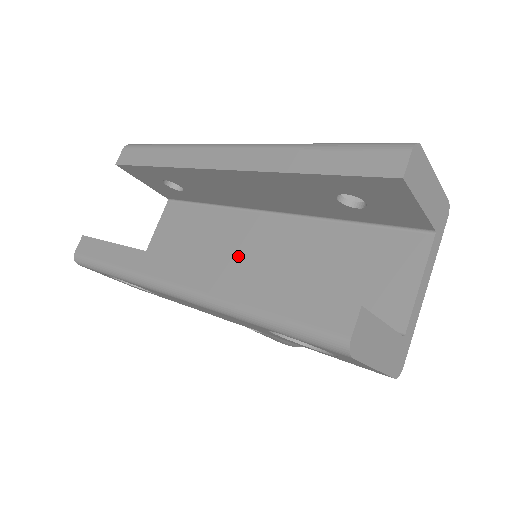
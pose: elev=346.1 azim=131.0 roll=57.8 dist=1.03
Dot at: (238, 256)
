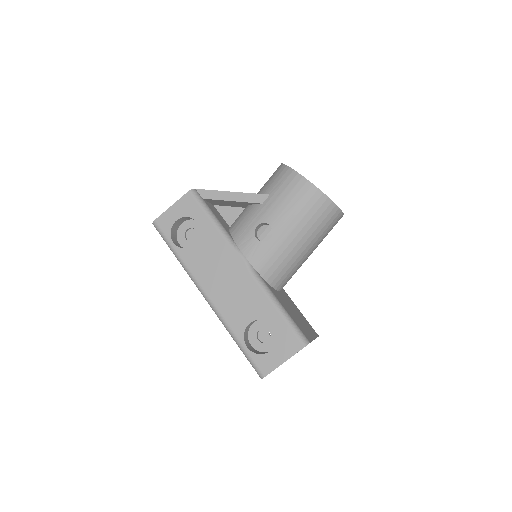
Dot at: occluded
